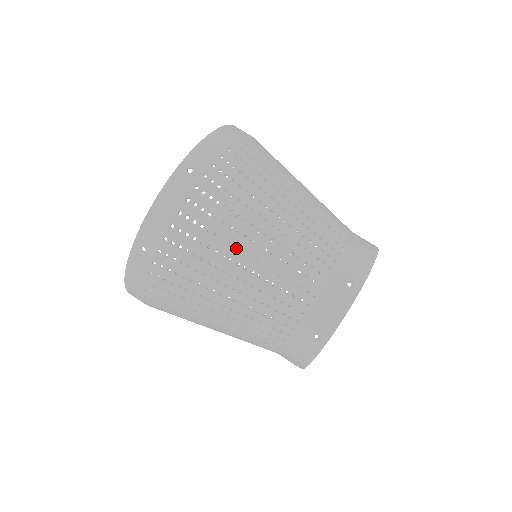
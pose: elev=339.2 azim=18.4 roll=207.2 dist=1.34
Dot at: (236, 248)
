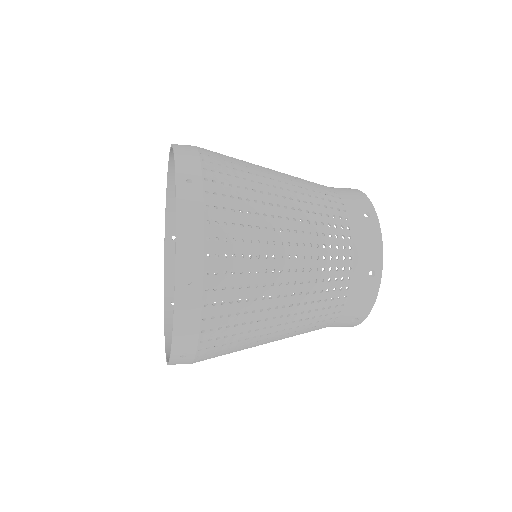
Dot at: occluded
